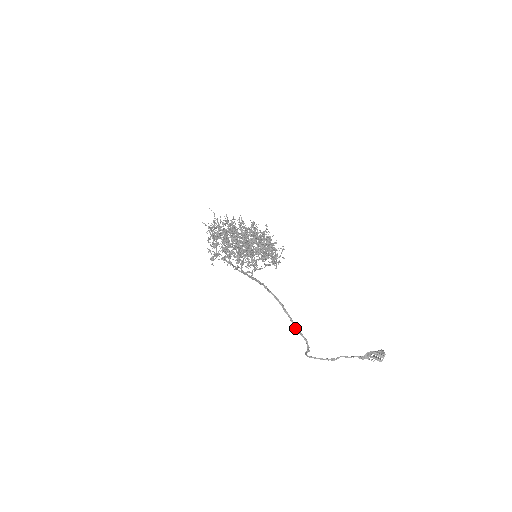
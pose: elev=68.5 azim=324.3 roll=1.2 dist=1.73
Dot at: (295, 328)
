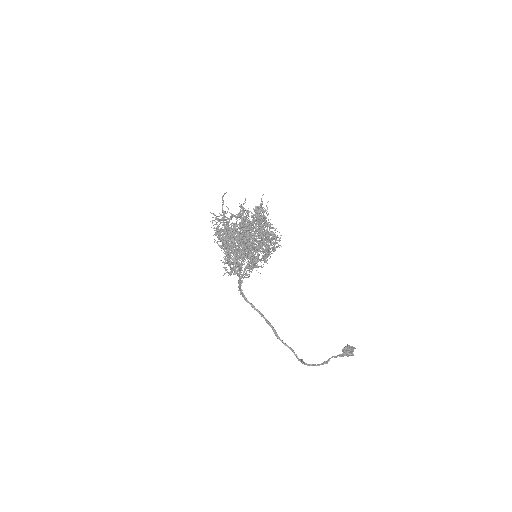
Dot at: (280, 340)
